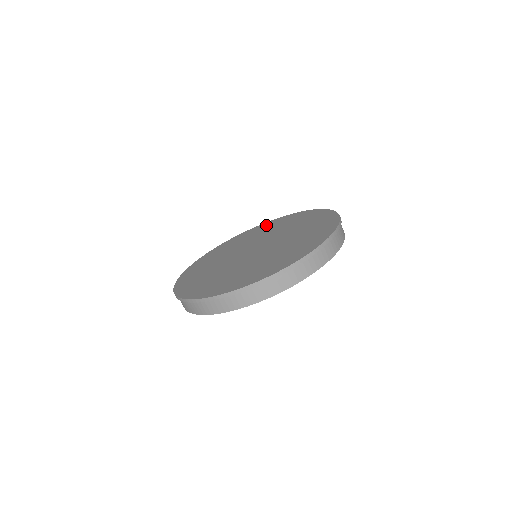
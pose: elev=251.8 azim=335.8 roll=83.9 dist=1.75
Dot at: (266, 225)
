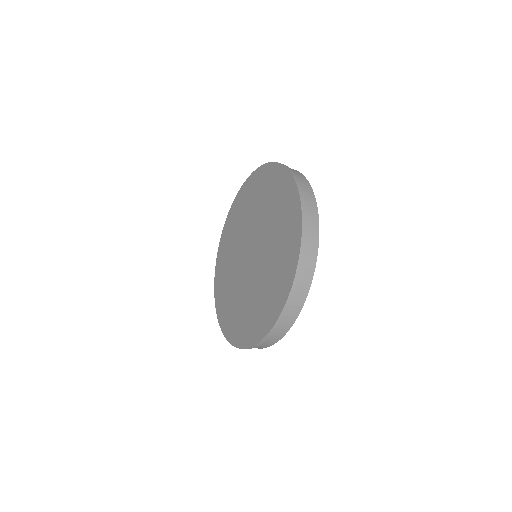
Dot at: (247, 190)
